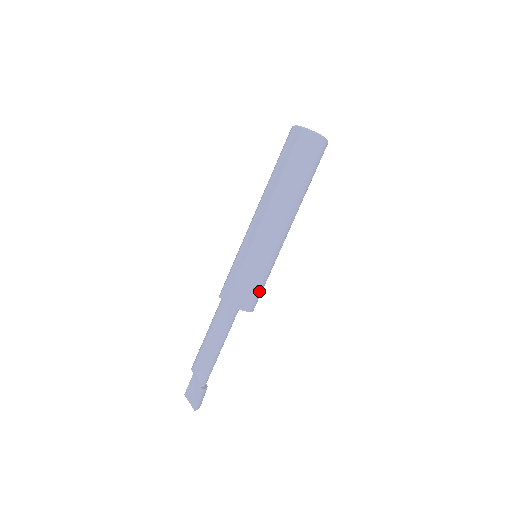
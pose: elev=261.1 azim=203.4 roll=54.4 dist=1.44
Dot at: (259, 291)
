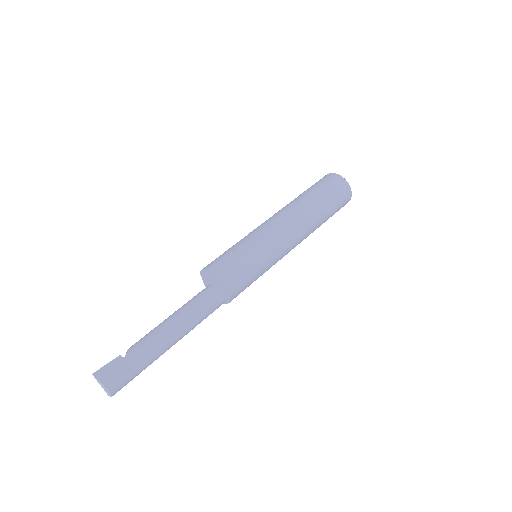
Dot at: (234, 259)
